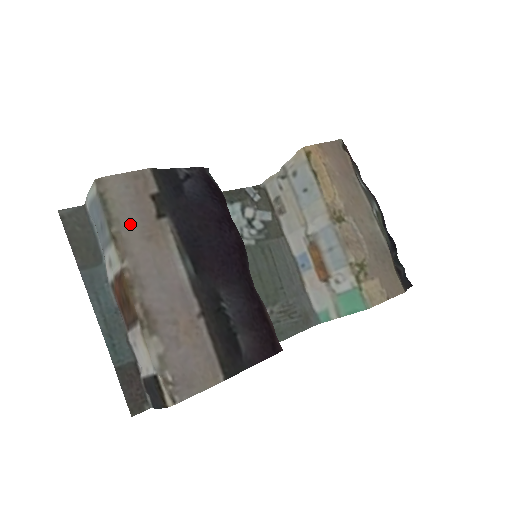
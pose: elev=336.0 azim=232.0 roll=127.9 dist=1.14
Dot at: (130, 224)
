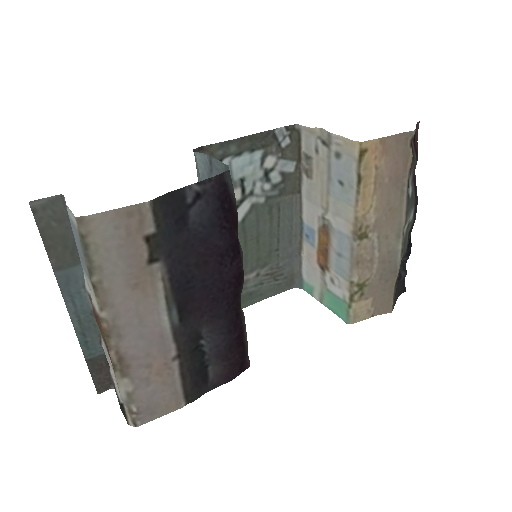
Dot at: (115, 272)
